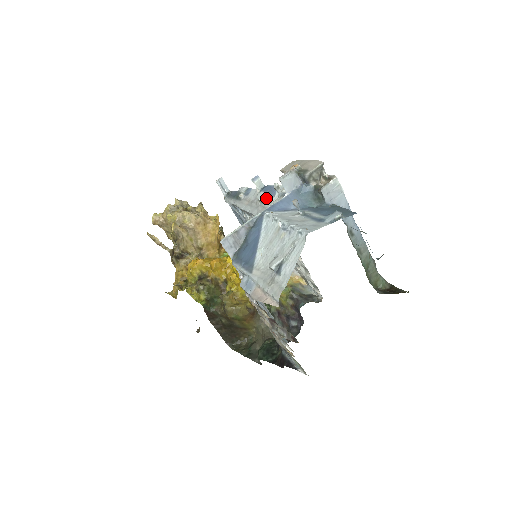
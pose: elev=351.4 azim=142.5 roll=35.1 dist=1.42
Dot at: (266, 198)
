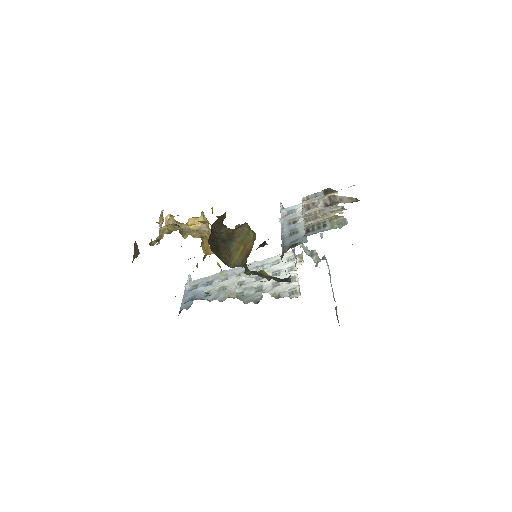
Dot at: occluded
